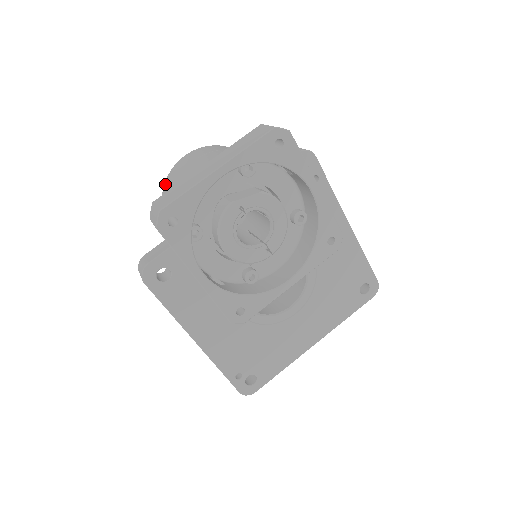
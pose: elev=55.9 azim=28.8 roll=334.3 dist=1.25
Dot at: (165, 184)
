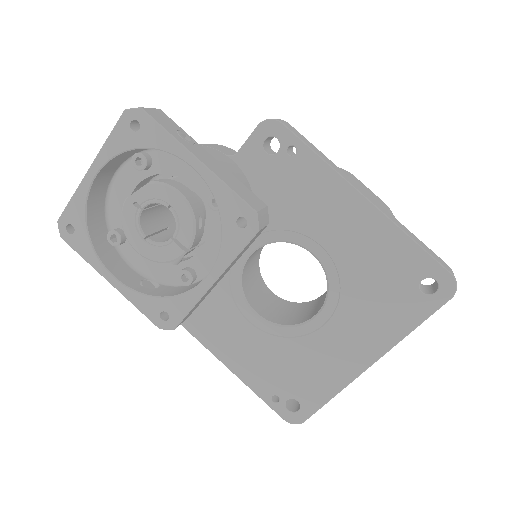
Dot at: occluded
